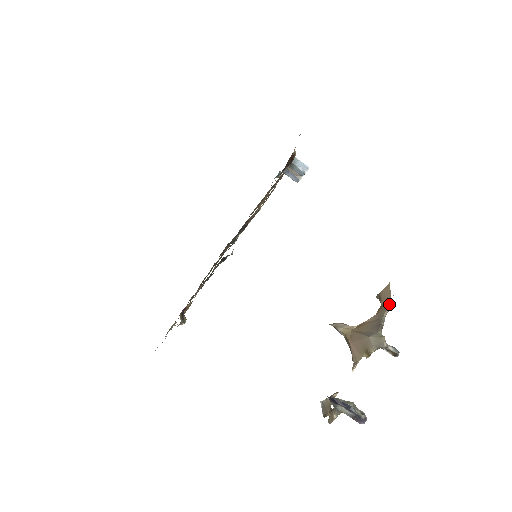
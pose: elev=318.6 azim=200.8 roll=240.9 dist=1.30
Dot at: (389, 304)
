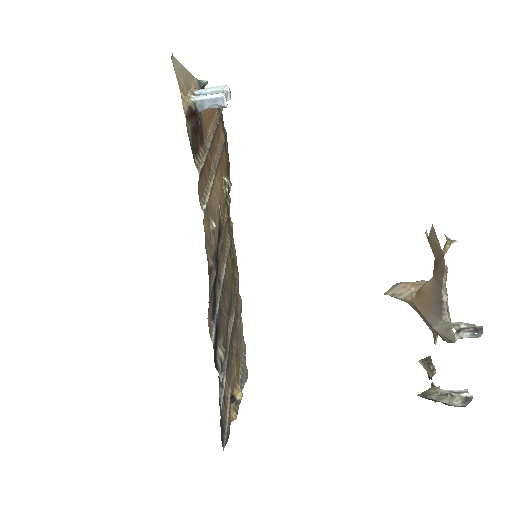
Dot at: (443, 266)
